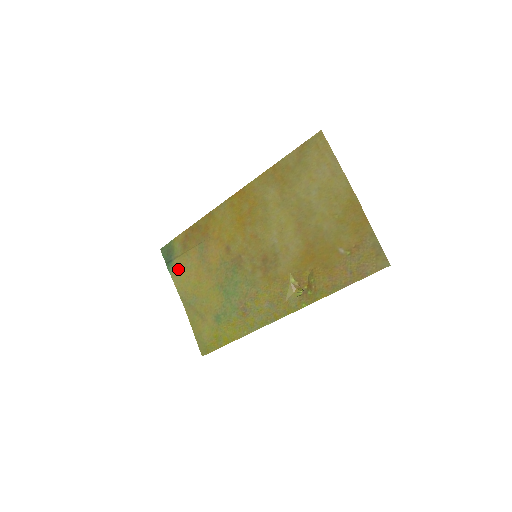
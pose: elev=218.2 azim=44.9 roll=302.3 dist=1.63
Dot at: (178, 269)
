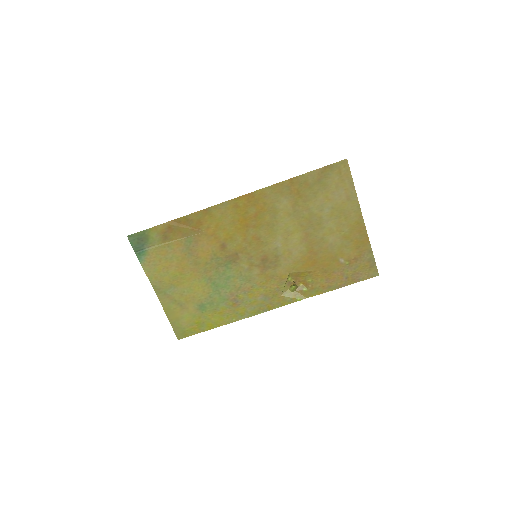
Dot at: (153, 259)
